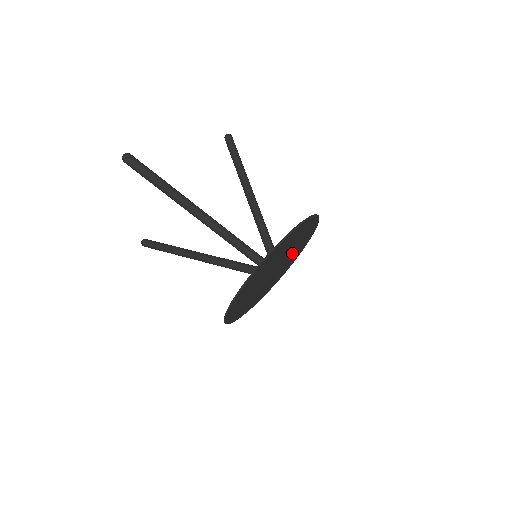
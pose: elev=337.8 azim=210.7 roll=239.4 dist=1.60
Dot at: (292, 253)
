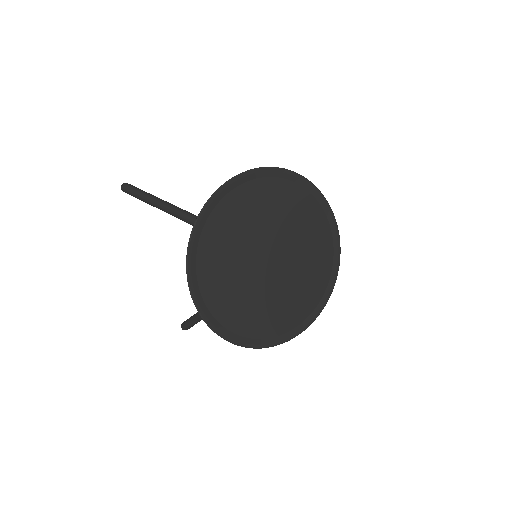
Dot at: (307, 252)
